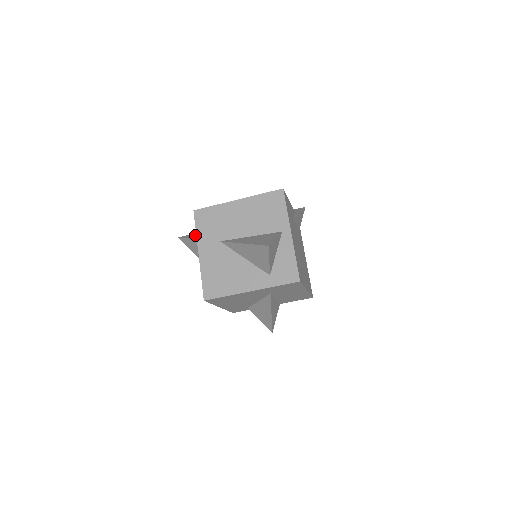
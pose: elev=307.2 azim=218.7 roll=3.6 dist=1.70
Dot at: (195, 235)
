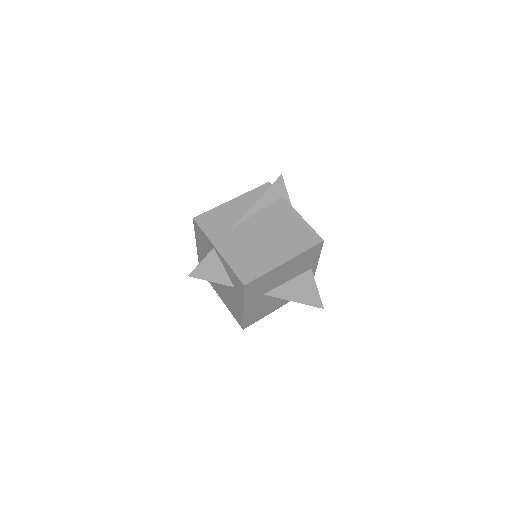
Dot at: (210, 271)
